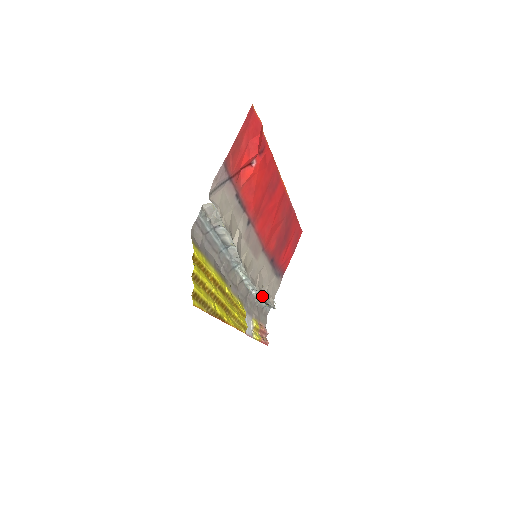
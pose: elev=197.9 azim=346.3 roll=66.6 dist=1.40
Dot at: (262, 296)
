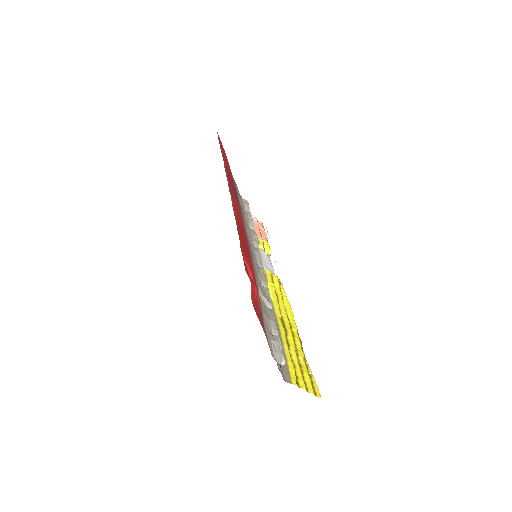
Dot at: (256, 236)
